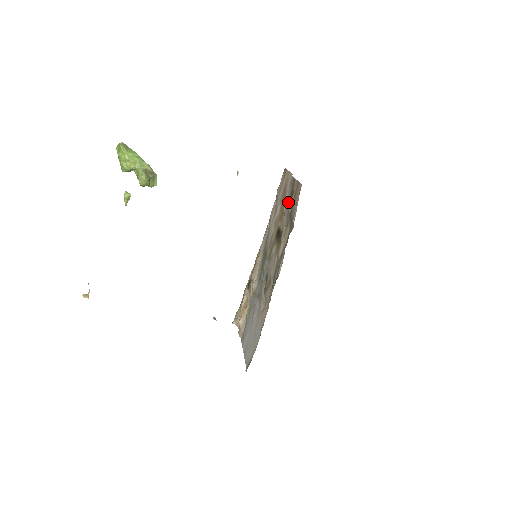
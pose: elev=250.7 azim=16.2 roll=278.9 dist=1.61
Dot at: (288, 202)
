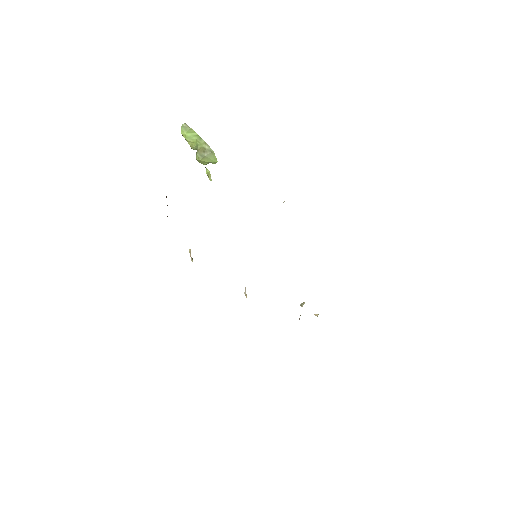
Dot at: occluded
